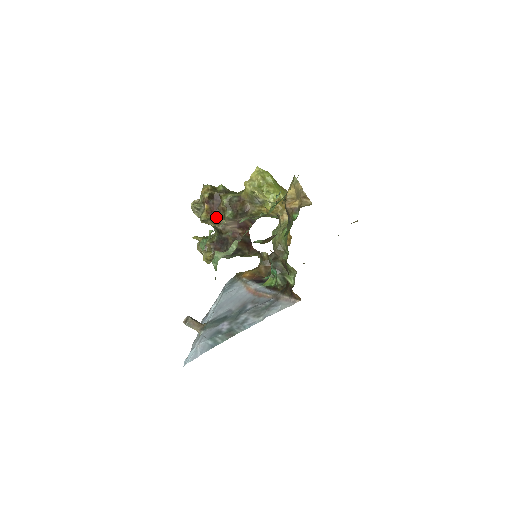
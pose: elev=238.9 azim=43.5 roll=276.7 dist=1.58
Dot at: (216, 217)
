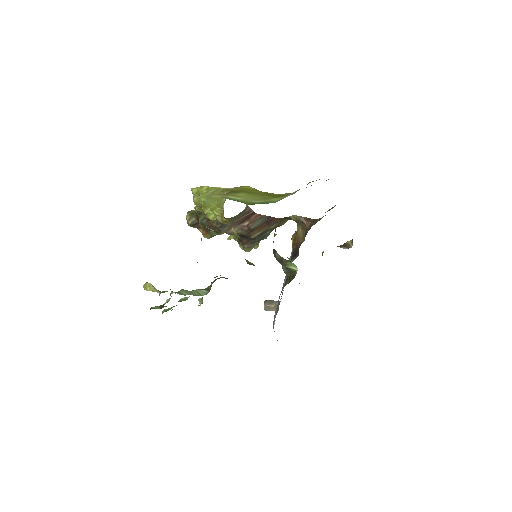
Dot at: occluded
